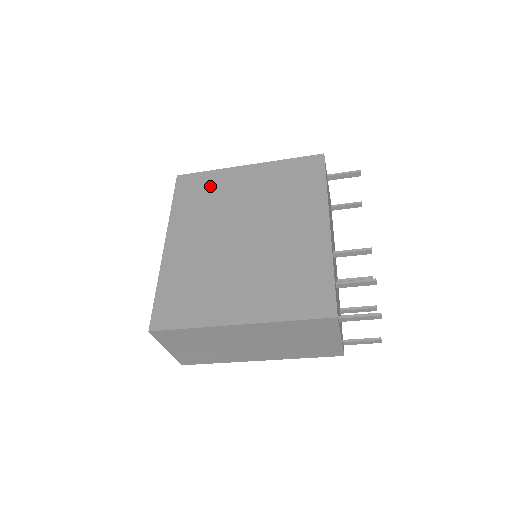
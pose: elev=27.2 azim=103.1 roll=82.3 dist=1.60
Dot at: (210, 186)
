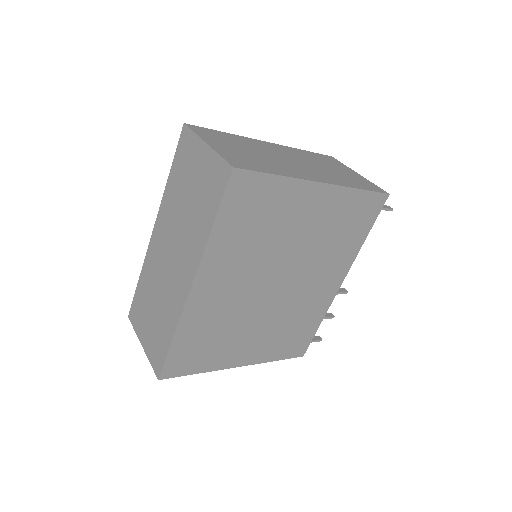
Dot at: (270, 207)
